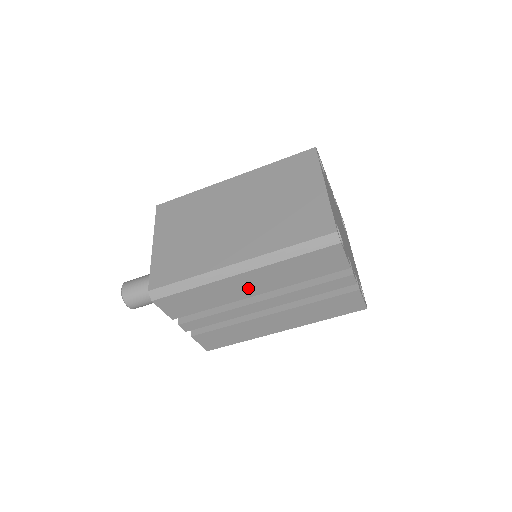
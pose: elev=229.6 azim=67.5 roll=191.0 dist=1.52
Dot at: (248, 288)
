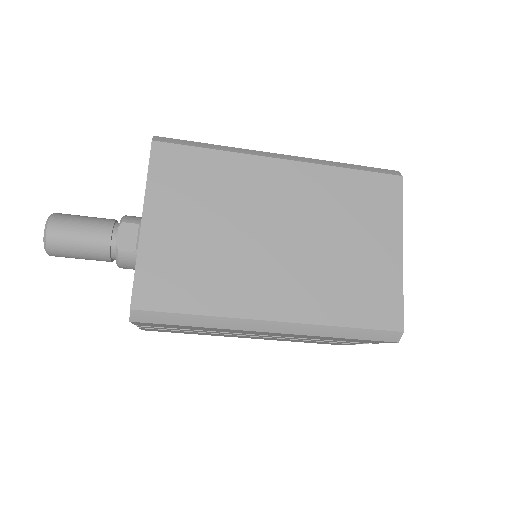
Dot at: (260, 333)
